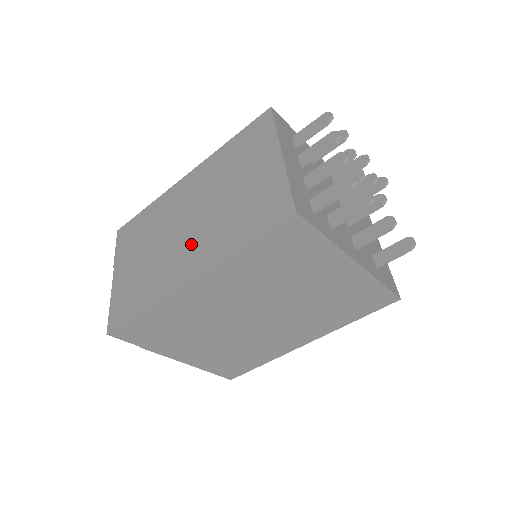
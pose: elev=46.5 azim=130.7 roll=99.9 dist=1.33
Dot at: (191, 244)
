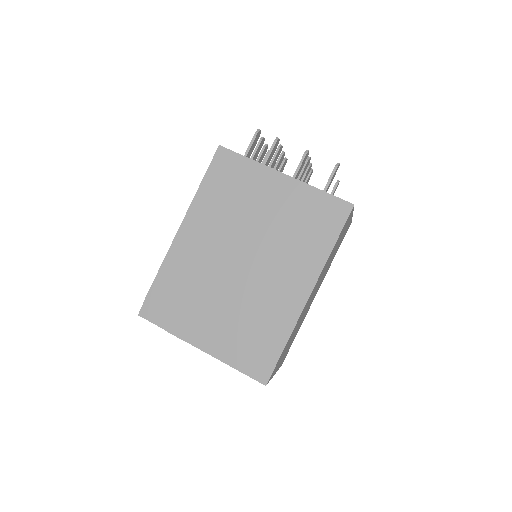
Dot at: occluded
